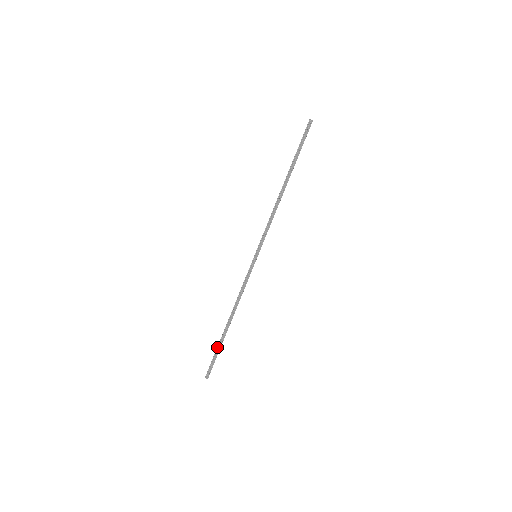
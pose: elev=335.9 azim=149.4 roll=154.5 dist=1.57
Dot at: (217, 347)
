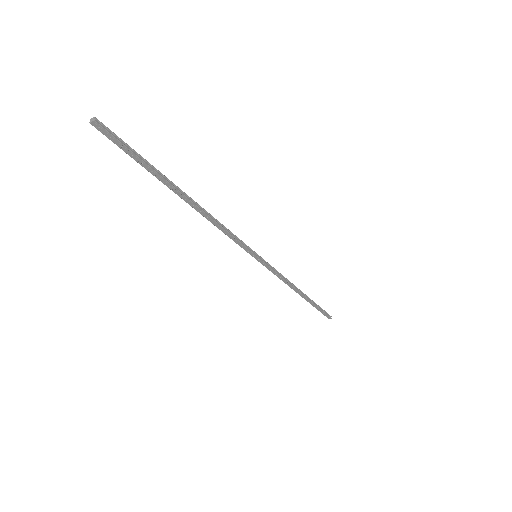
Dot at: (313, 305)
